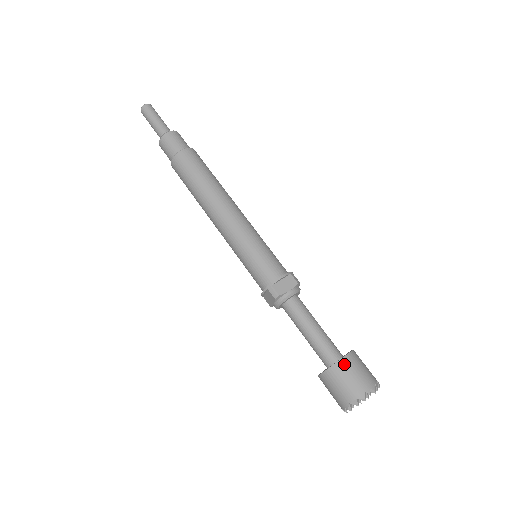
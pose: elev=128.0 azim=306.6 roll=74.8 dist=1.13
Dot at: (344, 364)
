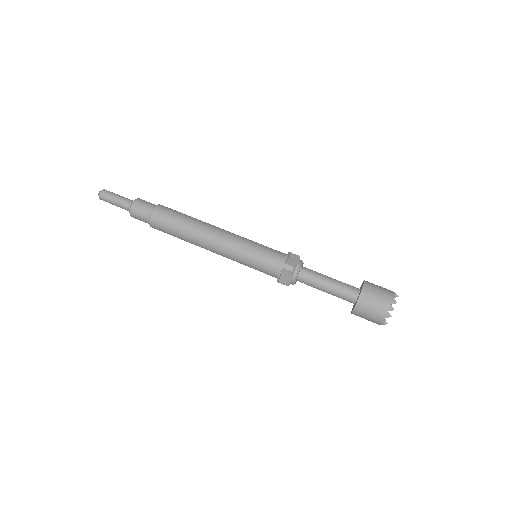
Dot at: (367, 287)
